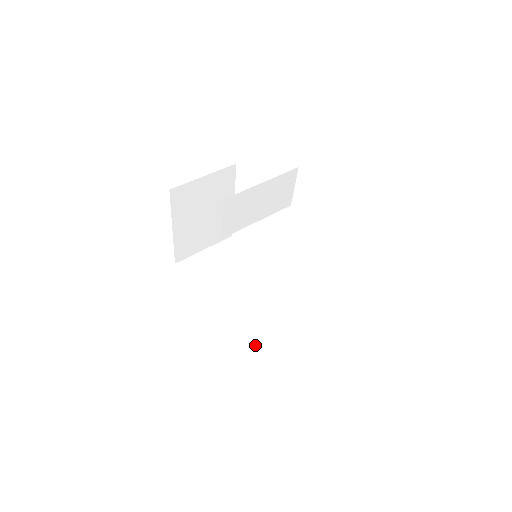
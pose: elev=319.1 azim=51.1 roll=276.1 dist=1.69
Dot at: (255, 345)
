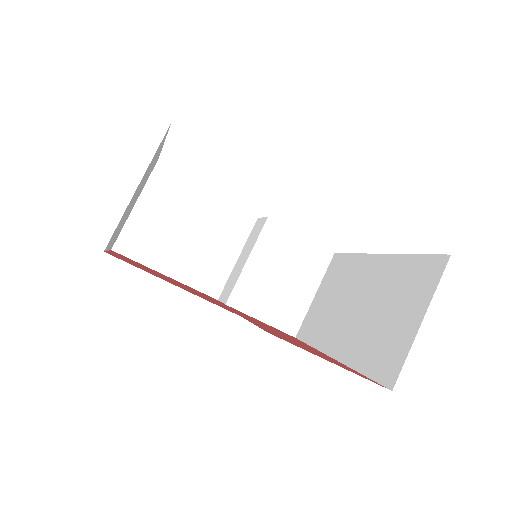
Dot at: (271, 321)
